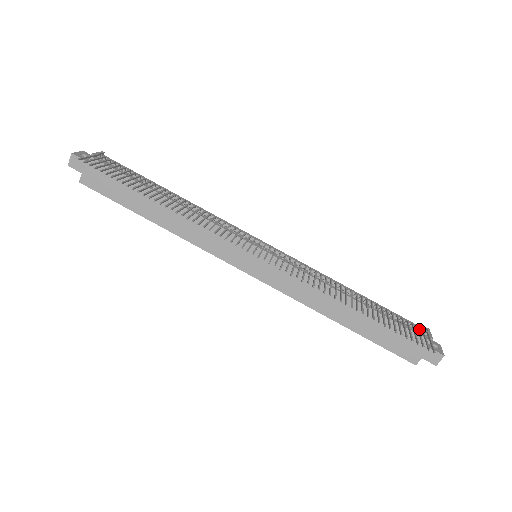
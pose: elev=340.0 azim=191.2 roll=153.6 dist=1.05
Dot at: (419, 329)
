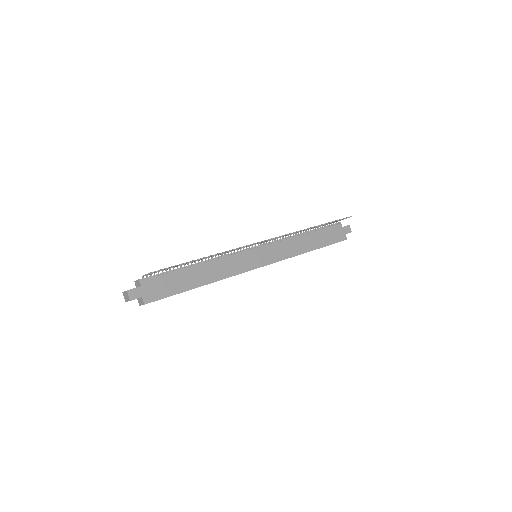
Dot at: occluded
